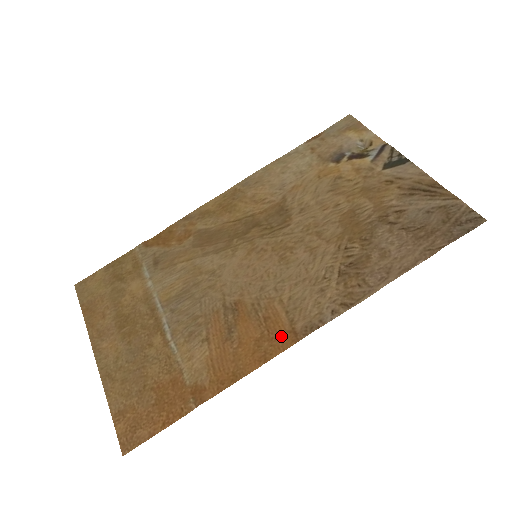
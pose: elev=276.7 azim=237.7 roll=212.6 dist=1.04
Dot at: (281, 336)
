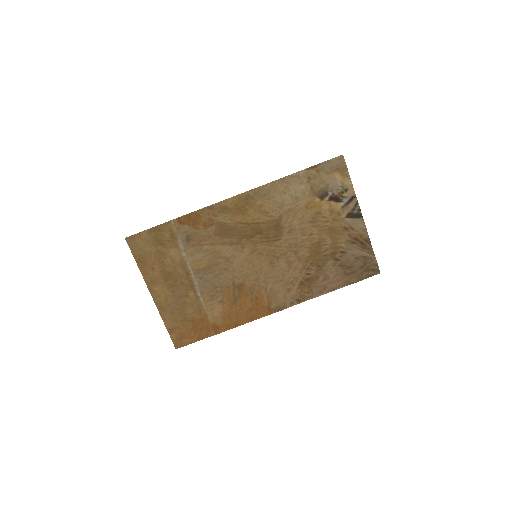
Dot at: (263, 309)
